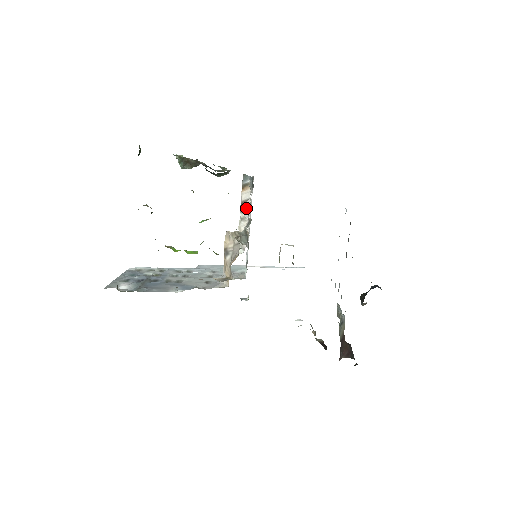
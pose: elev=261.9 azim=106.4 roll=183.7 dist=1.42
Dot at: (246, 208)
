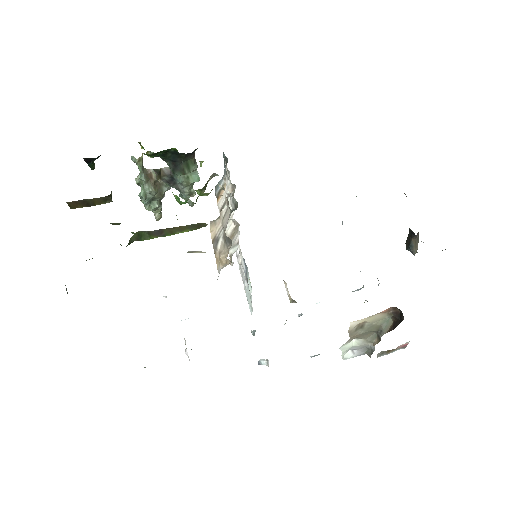
Dot at: occluded
